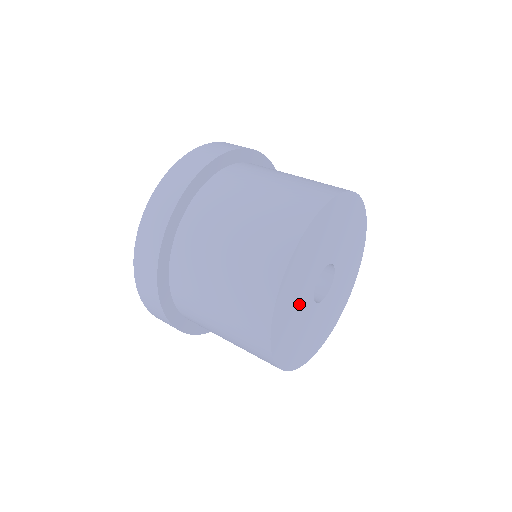
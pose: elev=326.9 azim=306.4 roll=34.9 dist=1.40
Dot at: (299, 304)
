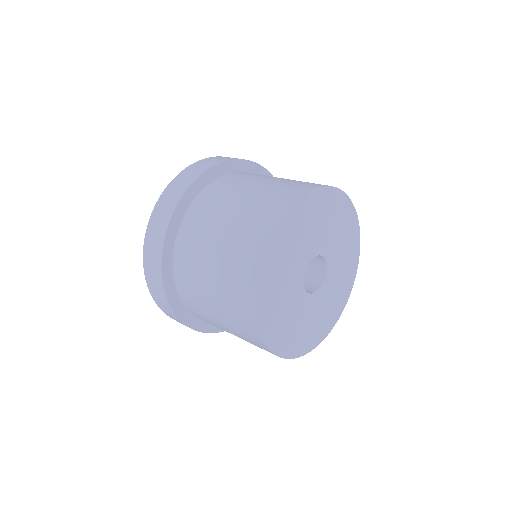
Dot at: (289, 271)
